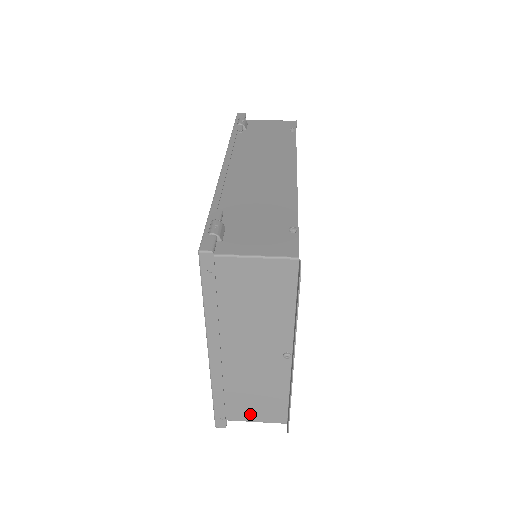
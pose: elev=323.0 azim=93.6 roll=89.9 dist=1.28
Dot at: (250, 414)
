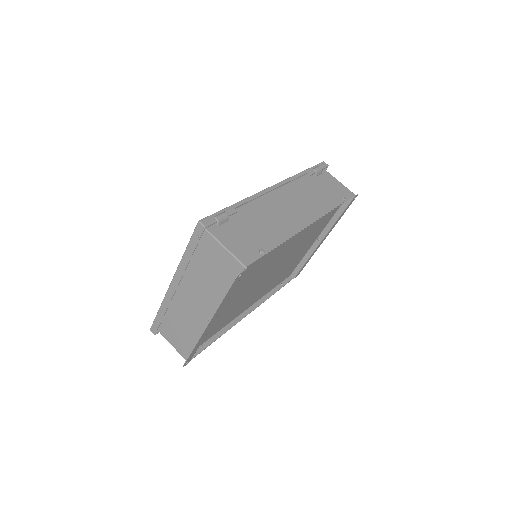
Dot at: (172, 338)
